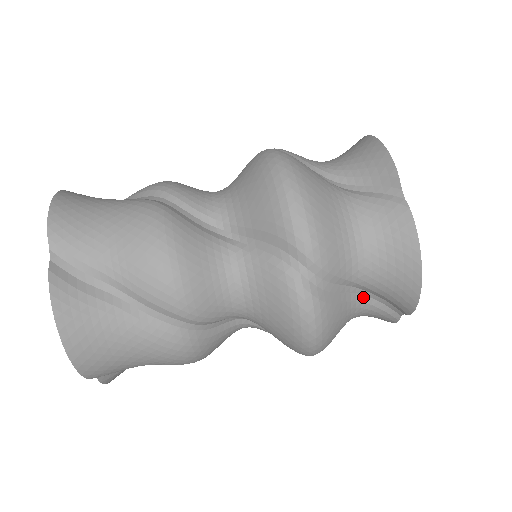
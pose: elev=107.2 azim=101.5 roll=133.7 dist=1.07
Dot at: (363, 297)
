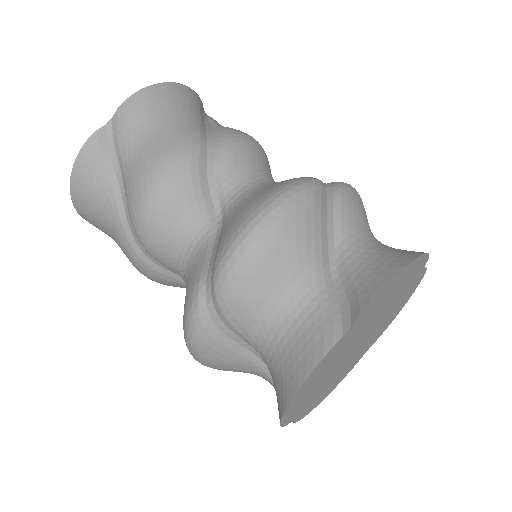
Dot at: (268, 370)
